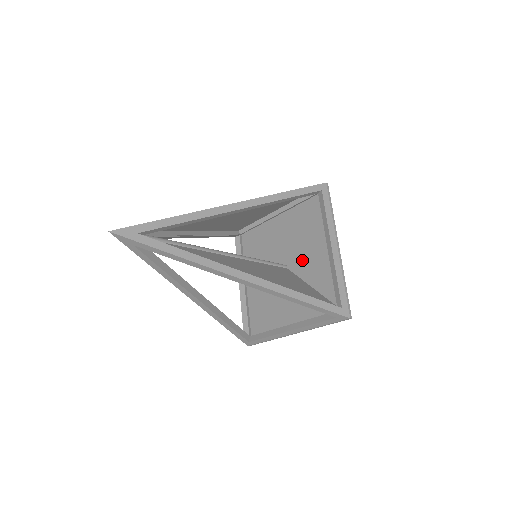
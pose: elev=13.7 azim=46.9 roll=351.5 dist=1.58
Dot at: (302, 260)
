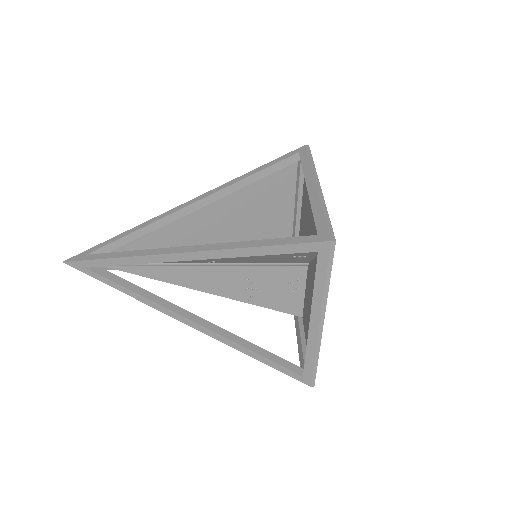
Dot at: occluded
